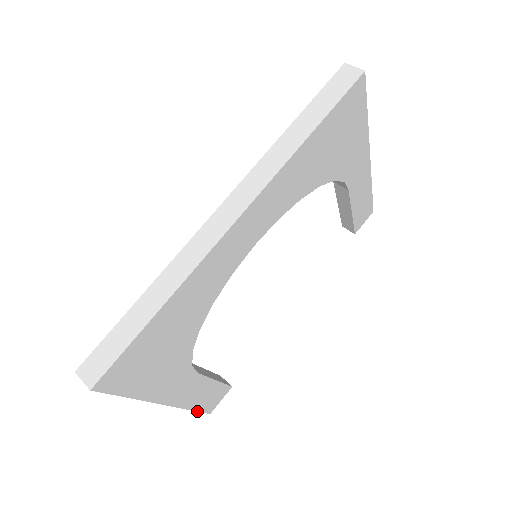
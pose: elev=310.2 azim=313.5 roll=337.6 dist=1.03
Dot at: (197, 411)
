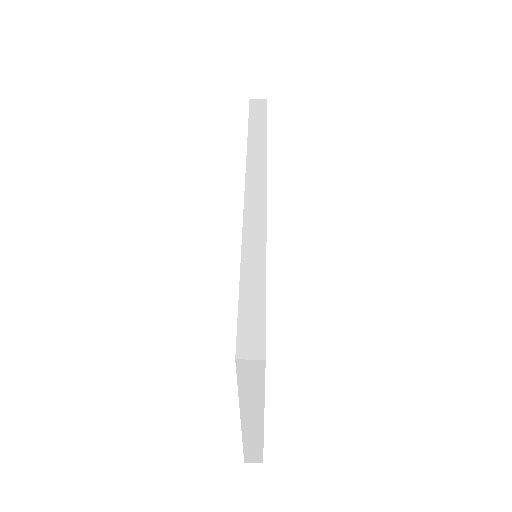
Dot at: occluded
